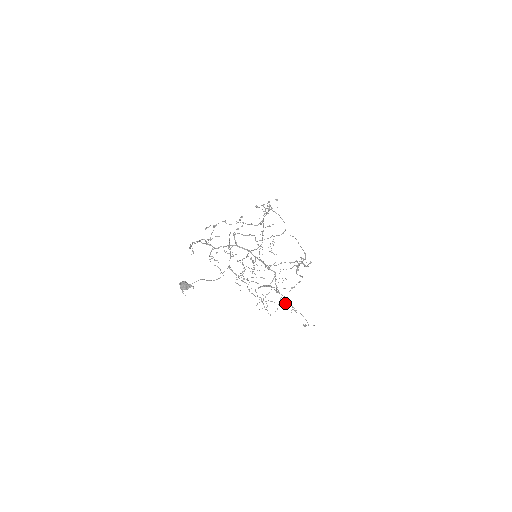
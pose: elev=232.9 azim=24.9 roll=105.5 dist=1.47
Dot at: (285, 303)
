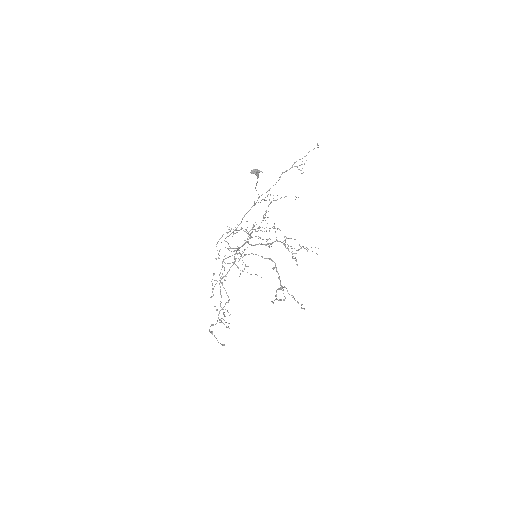
Dot at: occluded
